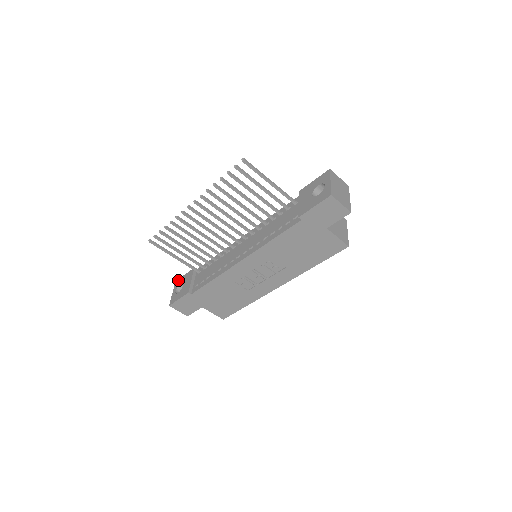
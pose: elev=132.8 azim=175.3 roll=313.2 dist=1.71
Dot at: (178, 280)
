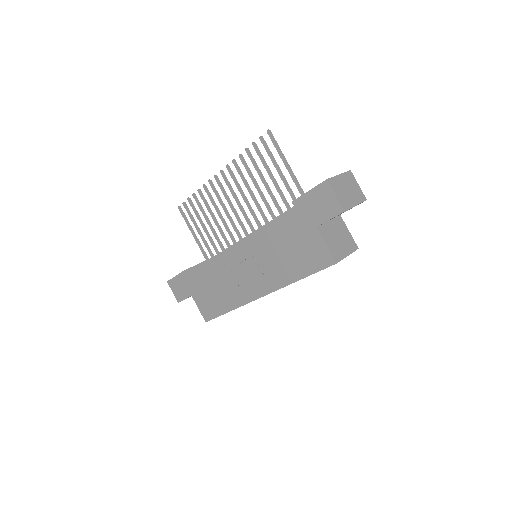
Dot at: occluded
